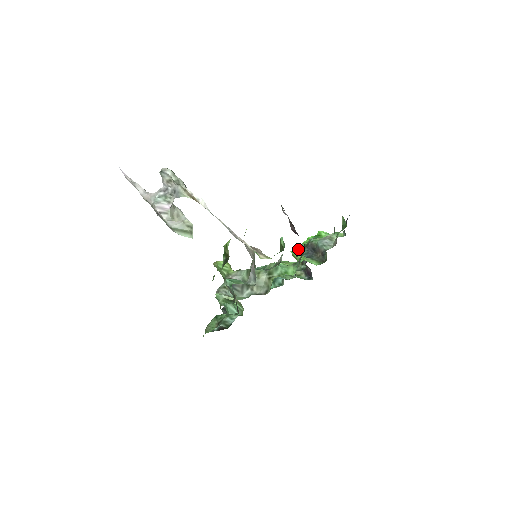
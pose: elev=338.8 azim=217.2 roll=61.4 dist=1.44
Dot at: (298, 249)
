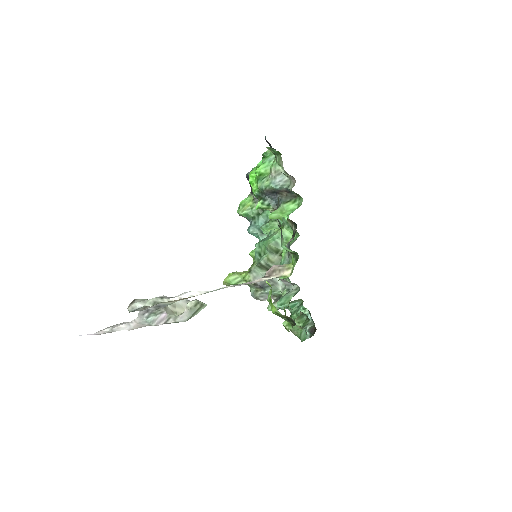
Dot at: (260, 203)
